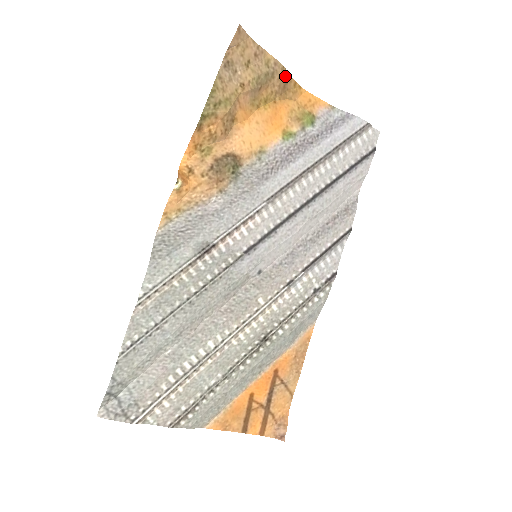
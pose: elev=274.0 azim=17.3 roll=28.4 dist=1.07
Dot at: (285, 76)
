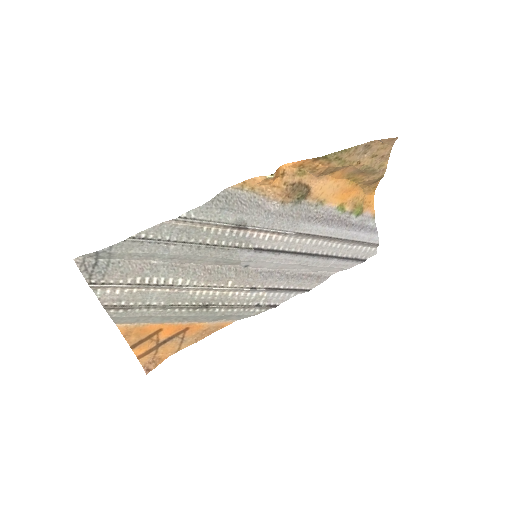
Dot at: (378, 179)
